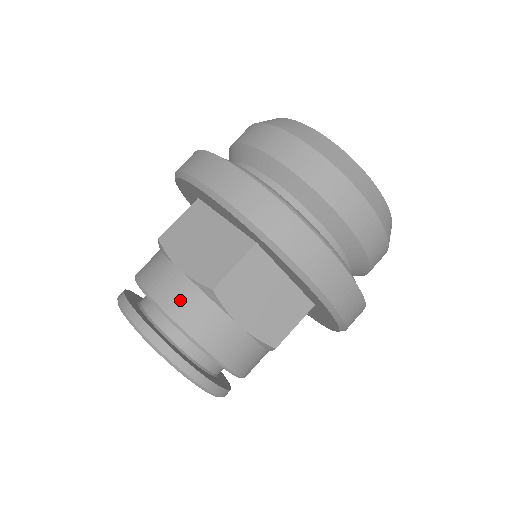
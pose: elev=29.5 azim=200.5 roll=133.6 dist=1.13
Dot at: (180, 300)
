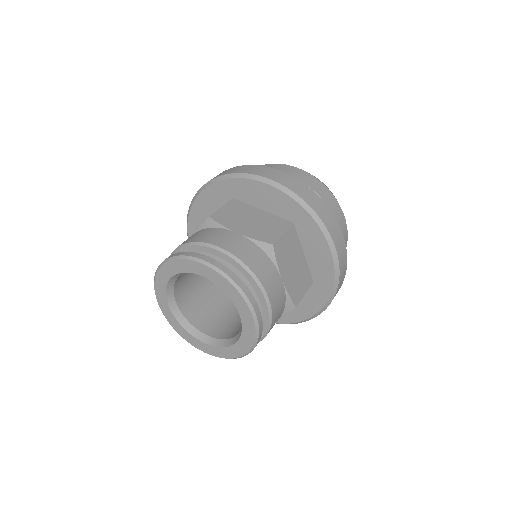
Dot at: (191, 237)
